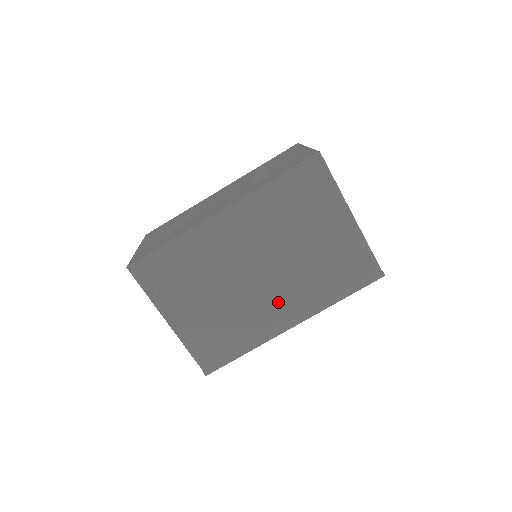
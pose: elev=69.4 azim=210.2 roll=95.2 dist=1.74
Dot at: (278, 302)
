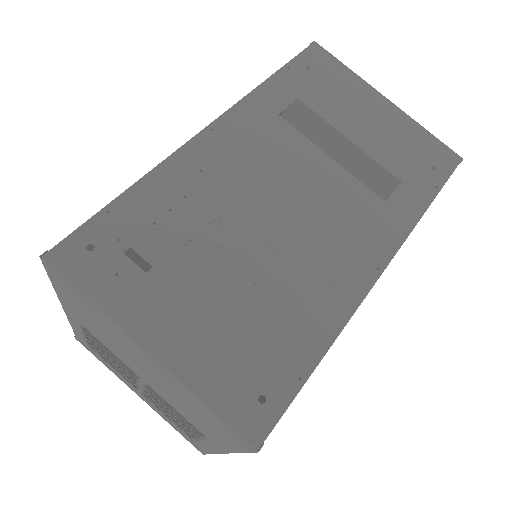
Dot at: occluded
